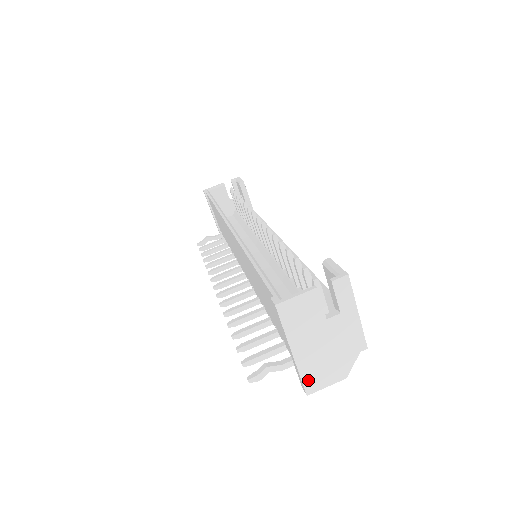
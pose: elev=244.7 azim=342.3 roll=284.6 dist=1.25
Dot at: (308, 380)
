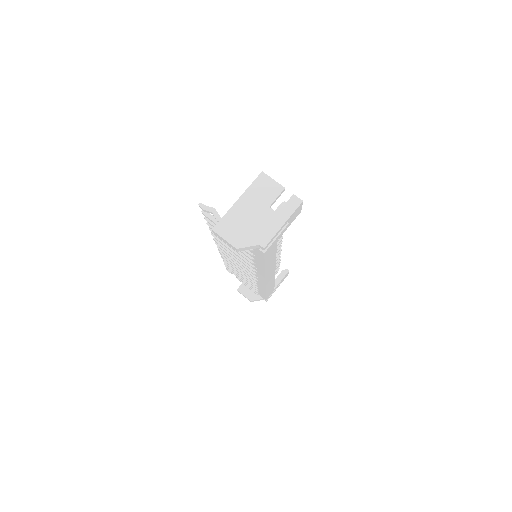
Dot at: (224, 223)
